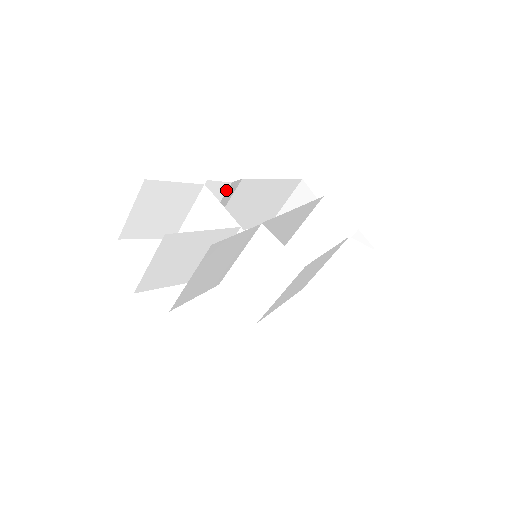
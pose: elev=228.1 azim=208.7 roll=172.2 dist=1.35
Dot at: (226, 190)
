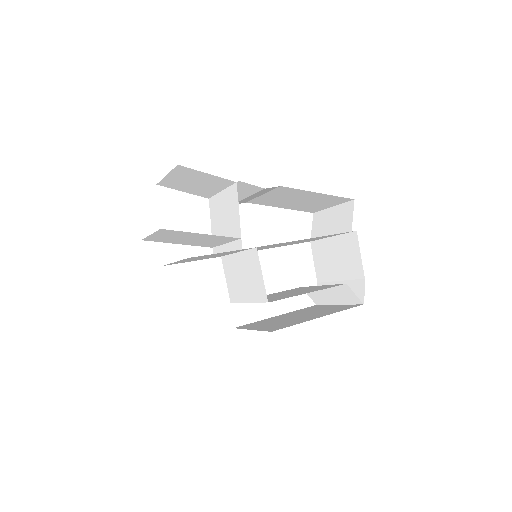
Dot at: (259, 190)
